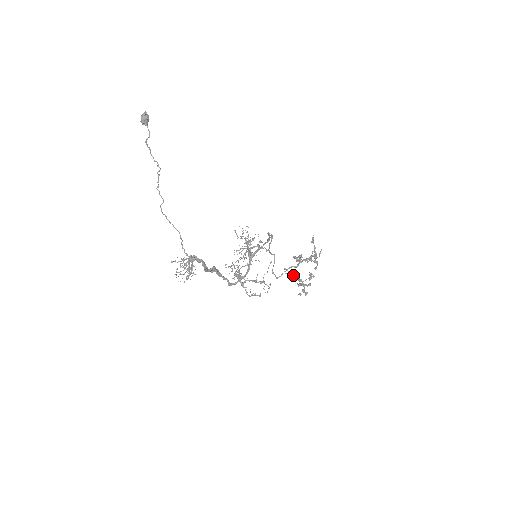
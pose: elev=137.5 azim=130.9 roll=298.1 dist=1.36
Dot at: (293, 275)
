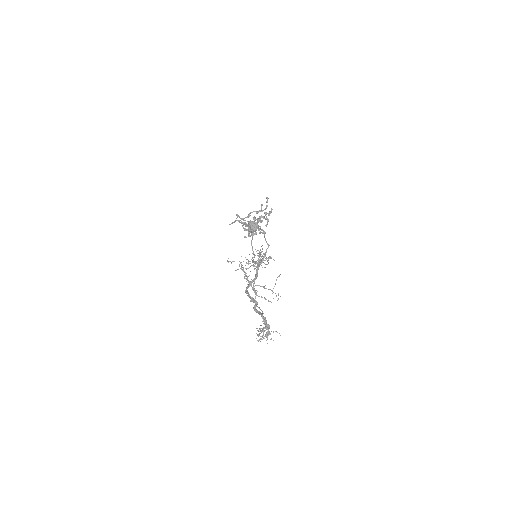
Dot at: occluded
